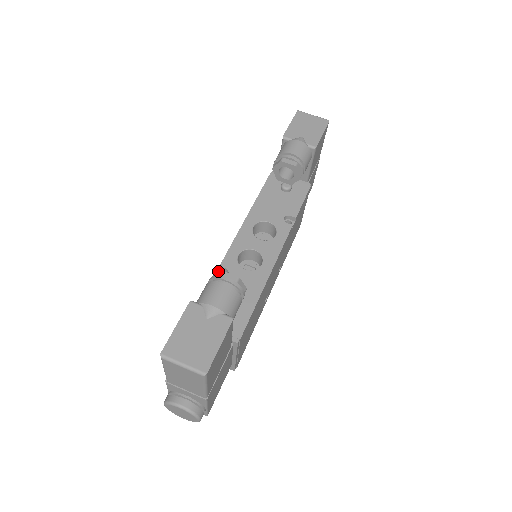
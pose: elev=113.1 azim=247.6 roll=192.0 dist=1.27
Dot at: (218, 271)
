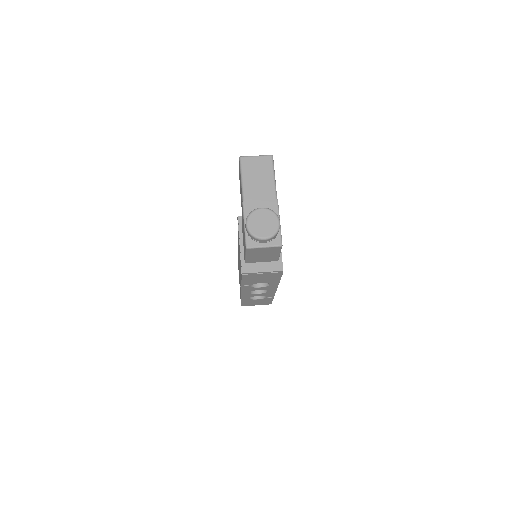
Dot at: occluded
